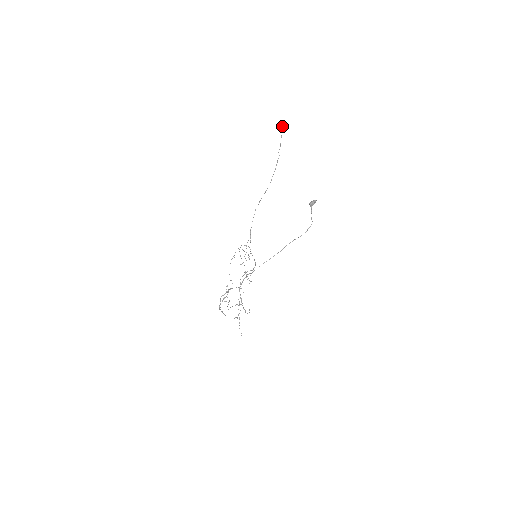
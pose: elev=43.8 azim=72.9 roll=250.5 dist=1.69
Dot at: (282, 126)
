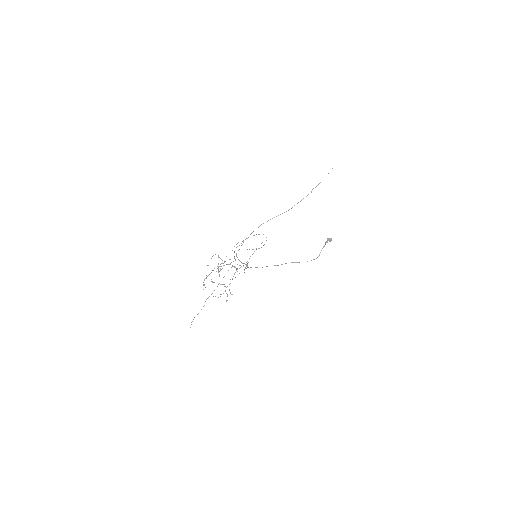
Dot at: occluded
